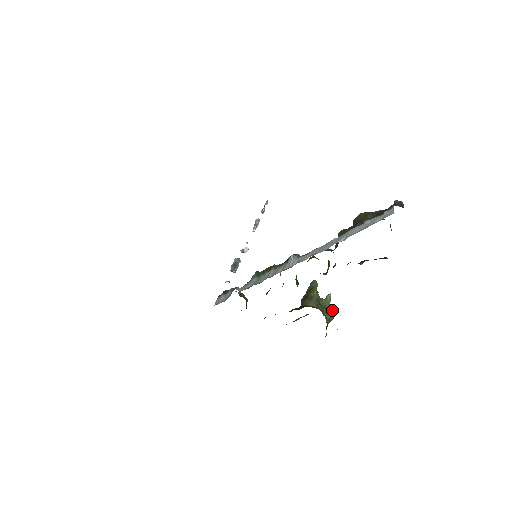
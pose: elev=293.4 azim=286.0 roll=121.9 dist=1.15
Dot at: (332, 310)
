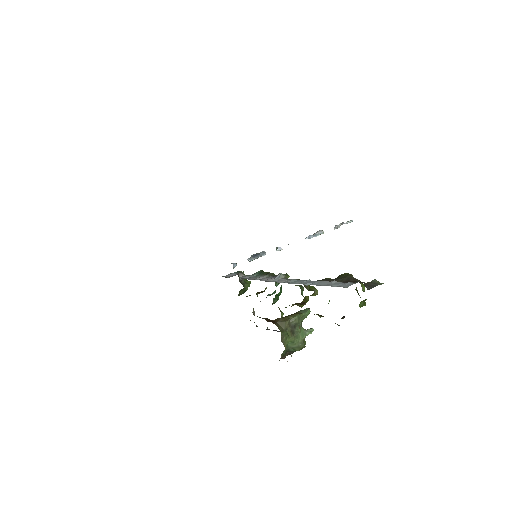
Dot at: (303, 342)
